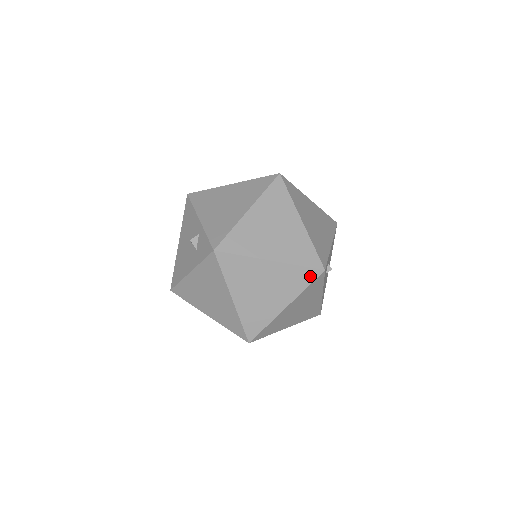
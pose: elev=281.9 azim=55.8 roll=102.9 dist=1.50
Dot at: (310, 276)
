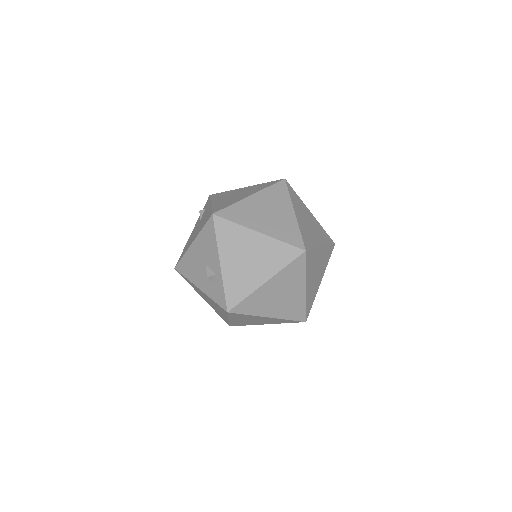
Dot at: (293, 322)
